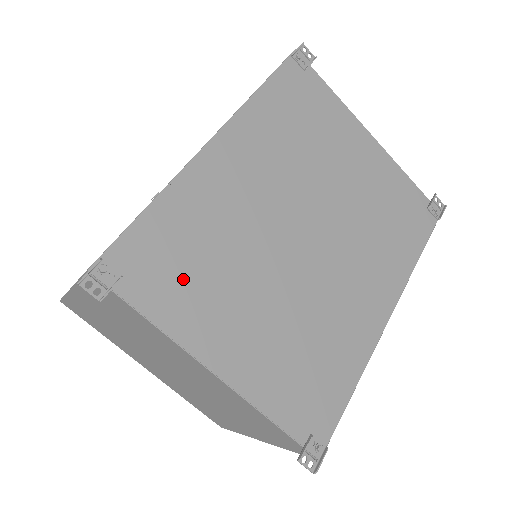
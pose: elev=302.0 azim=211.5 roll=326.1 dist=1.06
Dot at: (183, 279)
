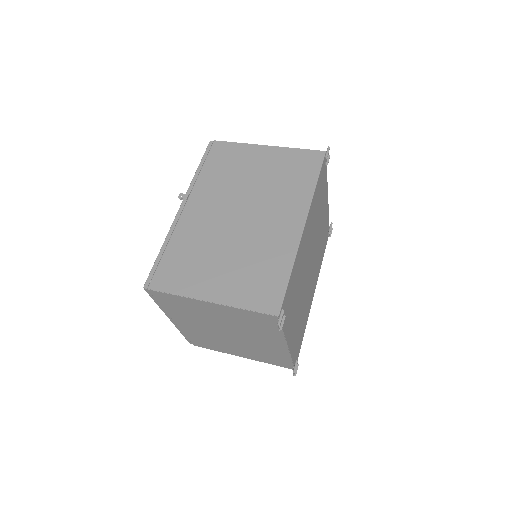
Dot at: (291, 307)
